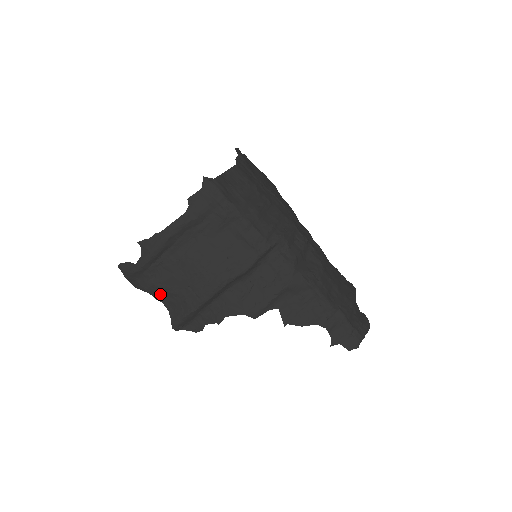
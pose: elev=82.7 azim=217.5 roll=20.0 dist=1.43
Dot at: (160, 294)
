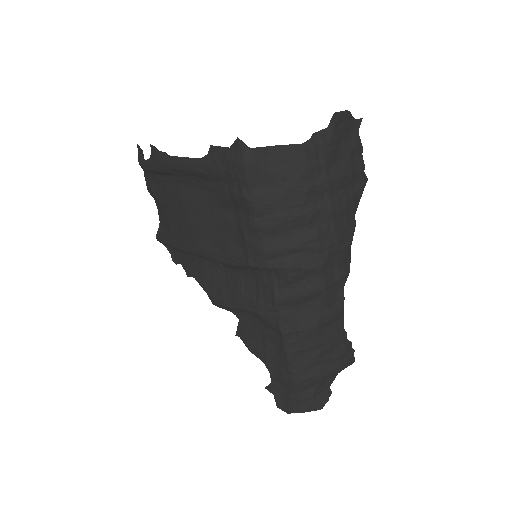
Dot at: occluded
